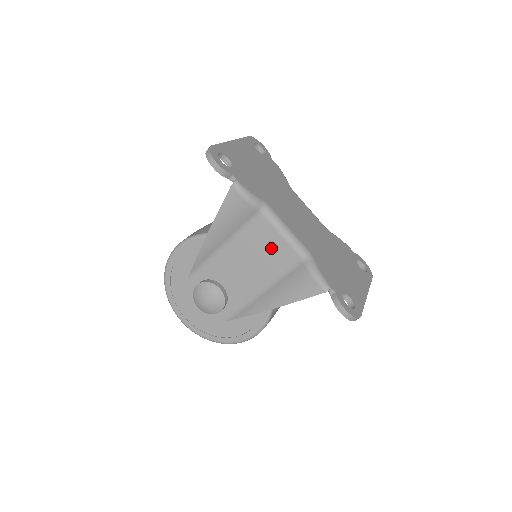
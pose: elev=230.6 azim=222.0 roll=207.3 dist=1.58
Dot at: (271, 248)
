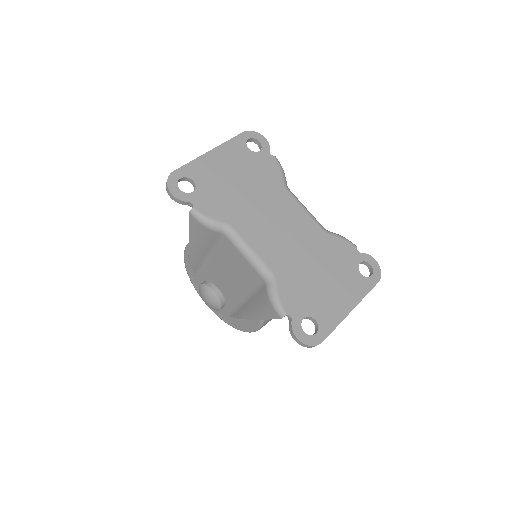
Dot at: (240, 266)
